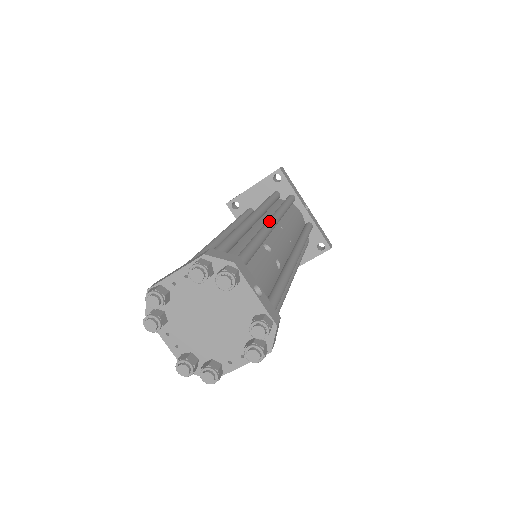
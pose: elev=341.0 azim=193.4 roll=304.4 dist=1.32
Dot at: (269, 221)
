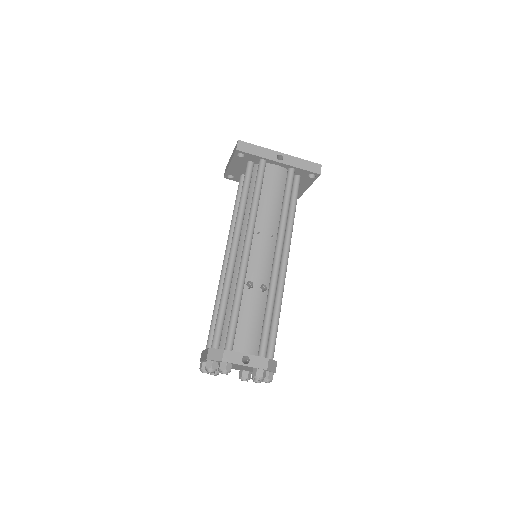
Dot at: (243, 253)
